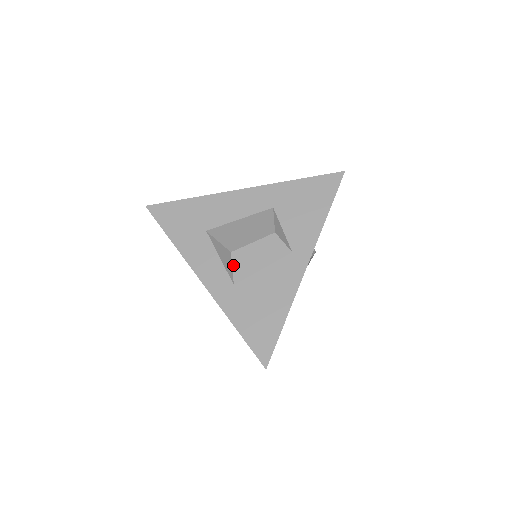
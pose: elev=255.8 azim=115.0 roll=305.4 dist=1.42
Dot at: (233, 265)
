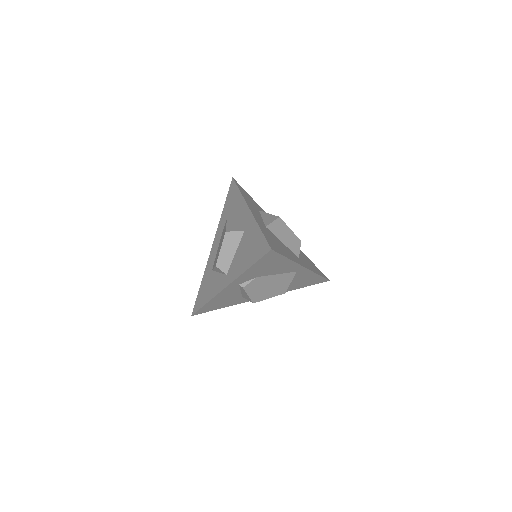
Dot at: (275, 221)
